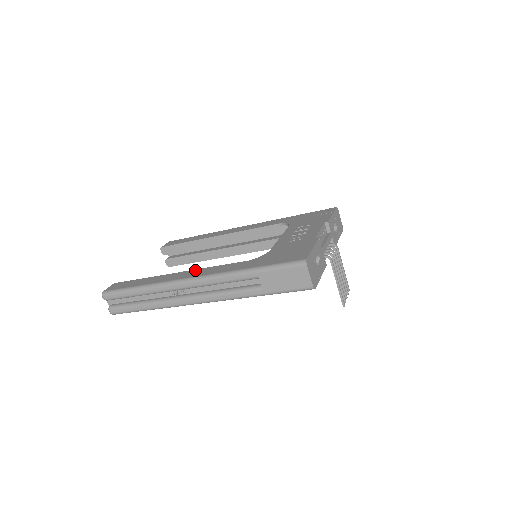
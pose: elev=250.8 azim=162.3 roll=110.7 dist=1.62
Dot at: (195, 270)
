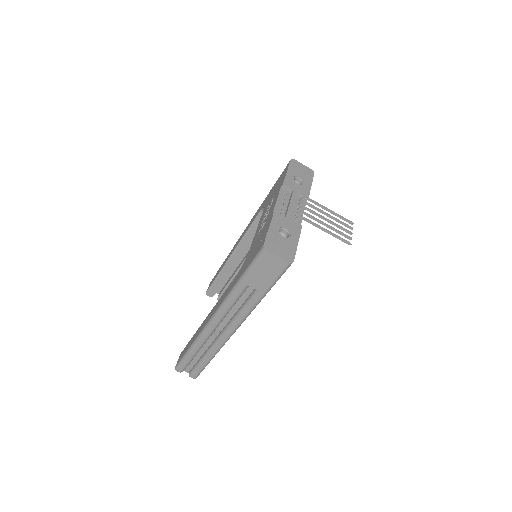
Dot at: (213, 308)
